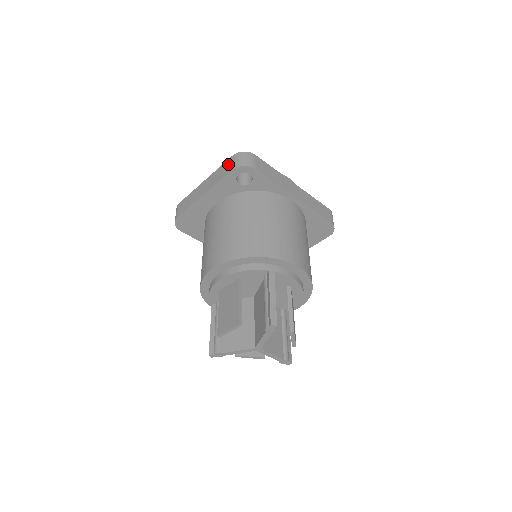
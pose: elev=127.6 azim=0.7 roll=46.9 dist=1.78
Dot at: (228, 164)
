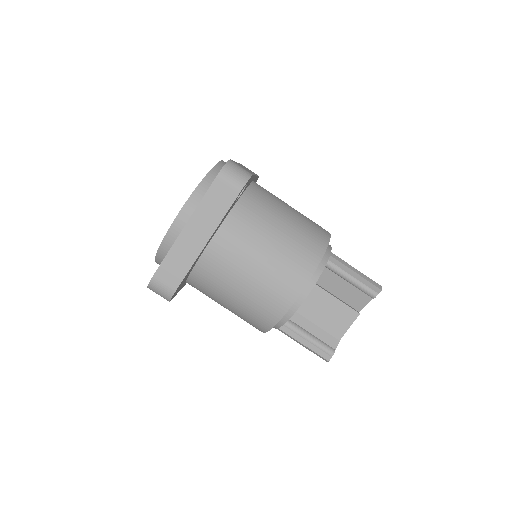
Dot at: (221, 189)
